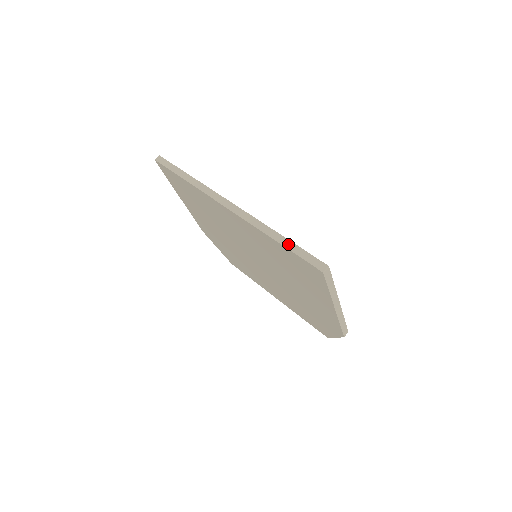
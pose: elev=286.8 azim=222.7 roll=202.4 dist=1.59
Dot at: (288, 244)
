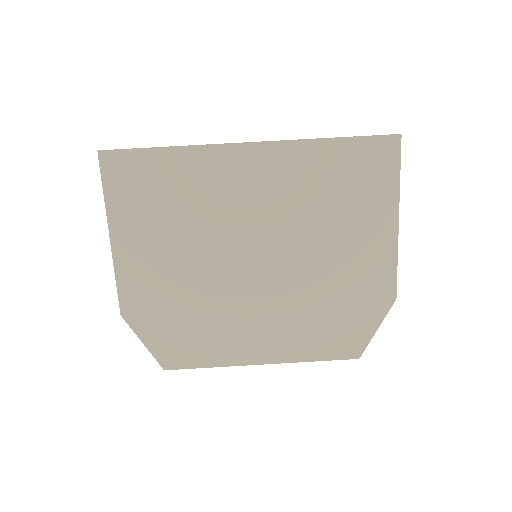
Dot at: occluded
